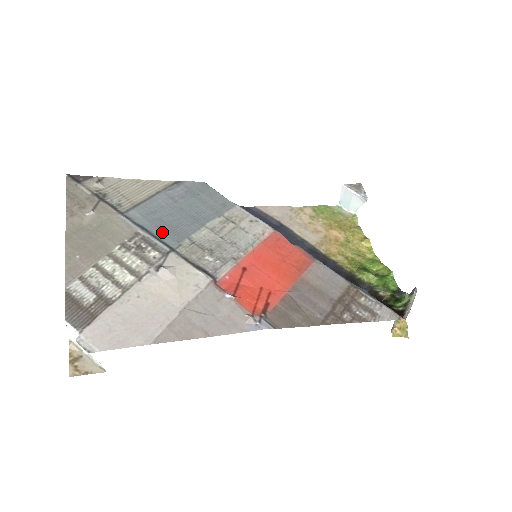
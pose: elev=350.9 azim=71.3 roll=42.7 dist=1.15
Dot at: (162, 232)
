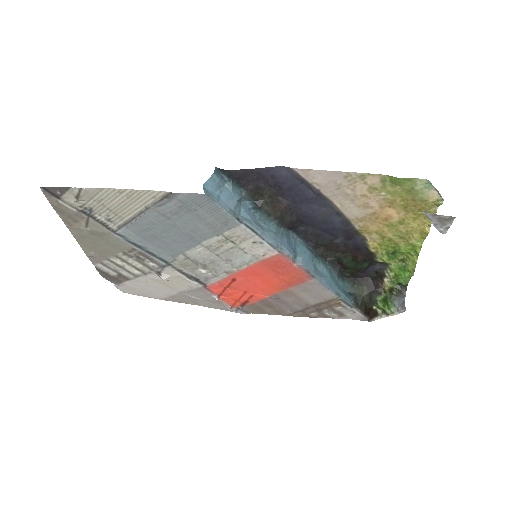
Dot at: (157, 248)
